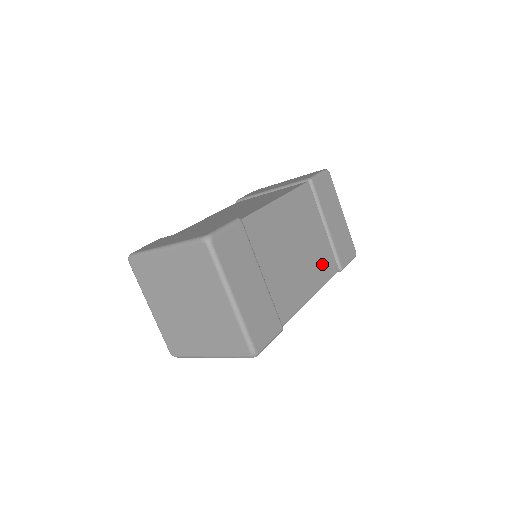
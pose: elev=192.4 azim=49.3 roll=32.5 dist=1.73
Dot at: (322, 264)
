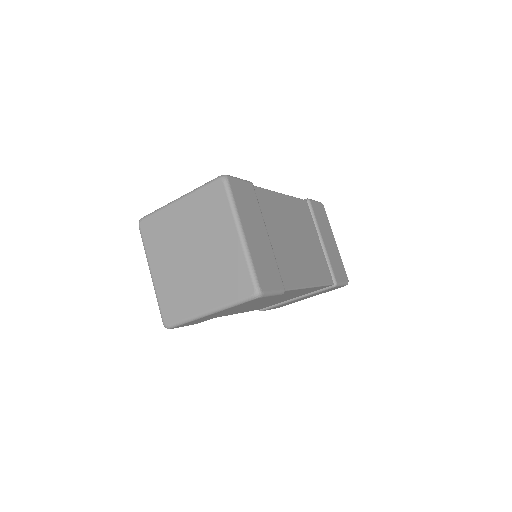
Dot at: (319, 268)
